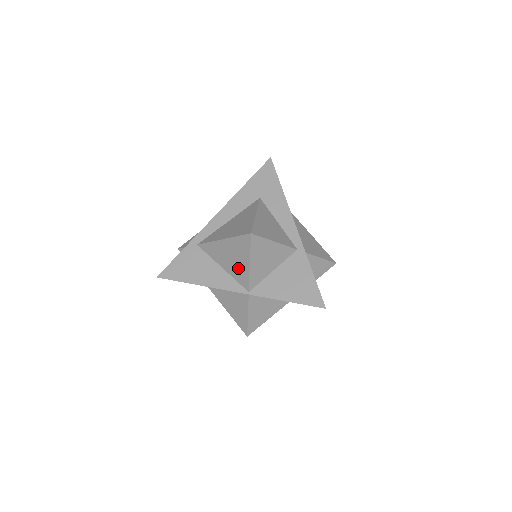
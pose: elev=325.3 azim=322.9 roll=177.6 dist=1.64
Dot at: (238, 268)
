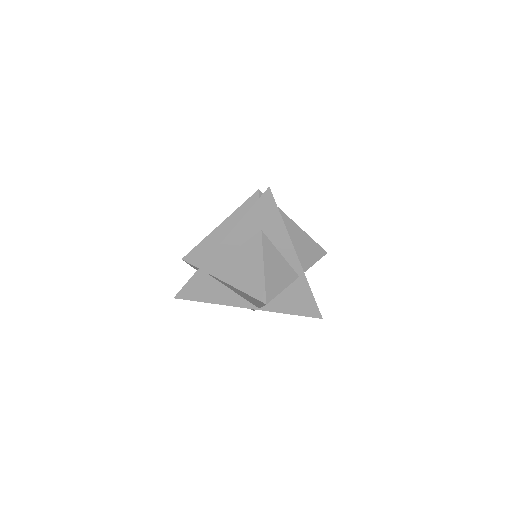
Dot at: (250, 300)
